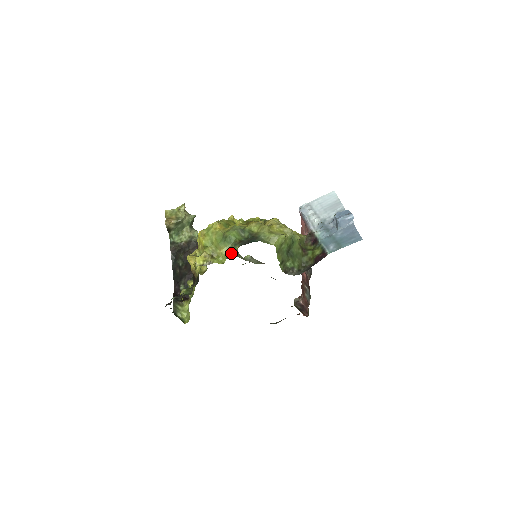
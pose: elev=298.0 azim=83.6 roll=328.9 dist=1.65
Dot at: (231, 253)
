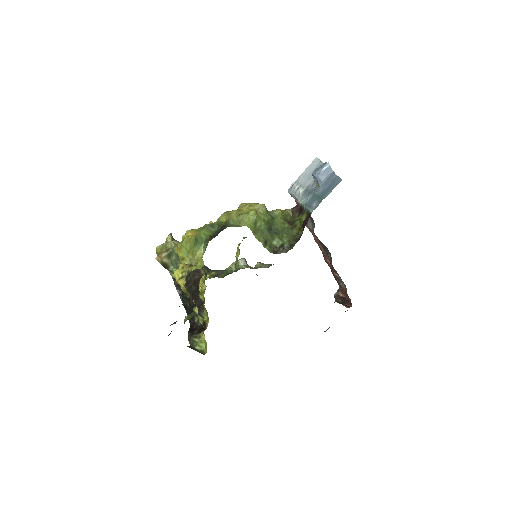
Dot at: (235, 265)
